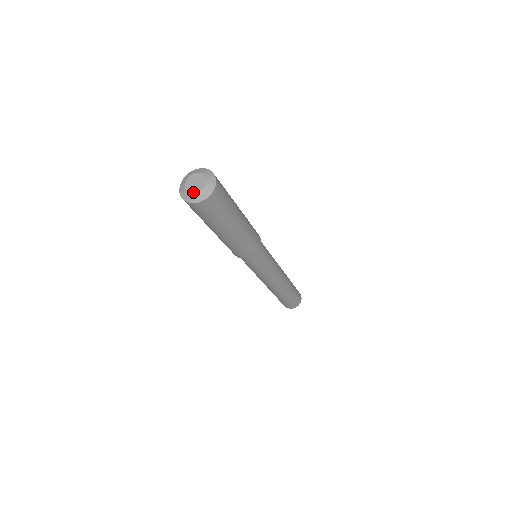
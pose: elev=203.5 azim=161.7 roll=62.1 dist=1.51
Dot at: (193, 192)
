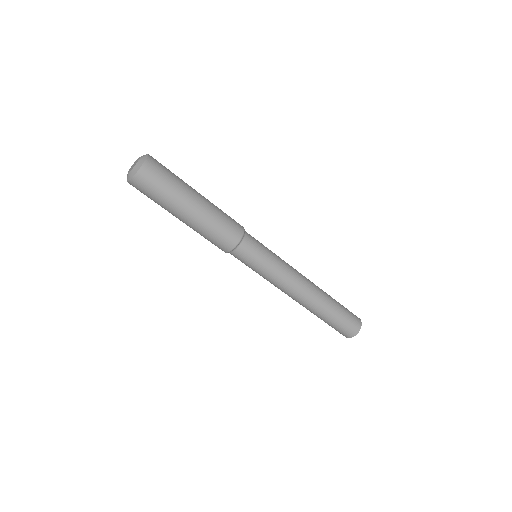
Dot at: (128, 172)
